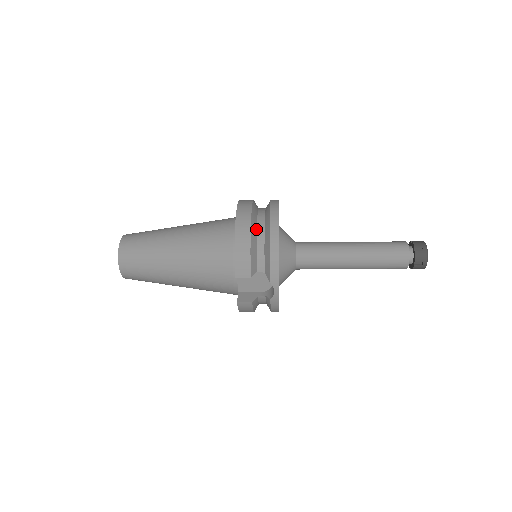
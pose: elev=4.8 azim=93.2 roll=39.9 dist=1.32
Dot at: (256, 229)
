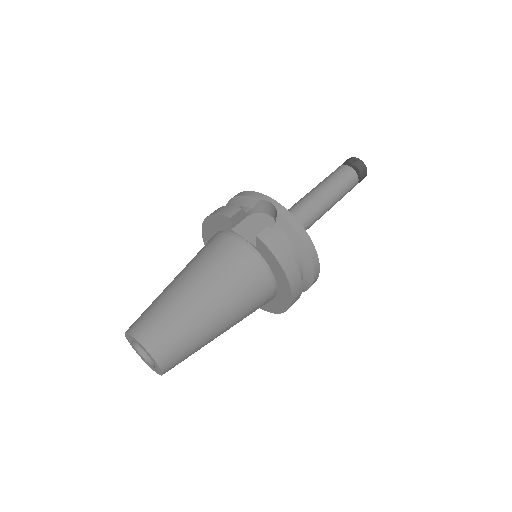
Dot at: occluded
